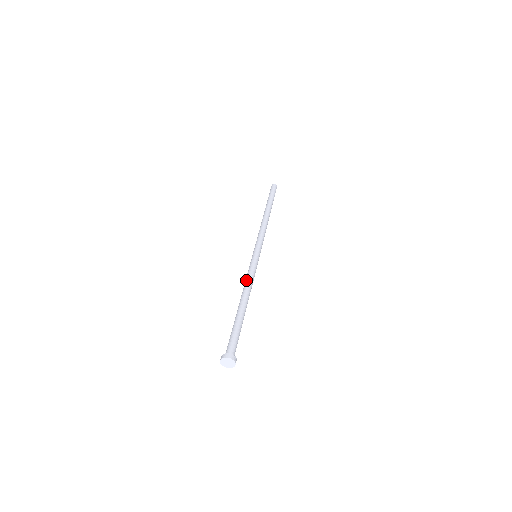
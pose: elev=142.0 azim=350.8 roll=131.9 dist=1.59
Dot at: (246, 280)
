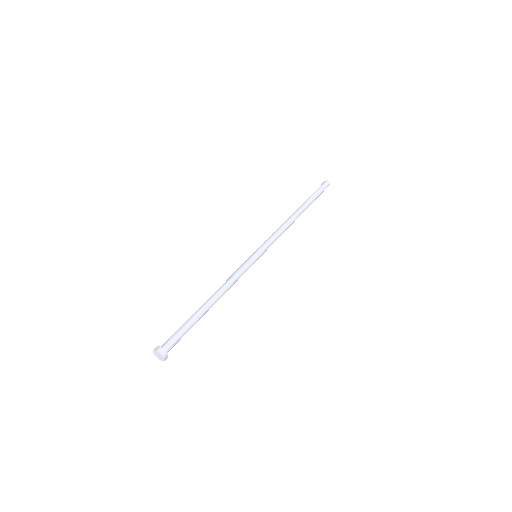
Dot at: (228, 279)
